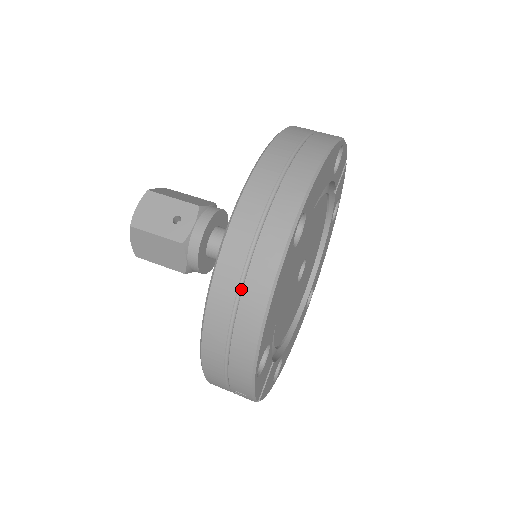
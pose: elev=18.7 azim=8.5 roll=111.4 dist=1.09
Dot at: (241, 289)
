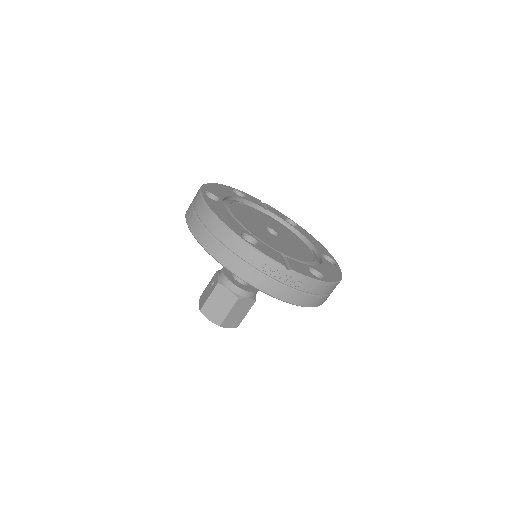
Dot at: (201, 222)
